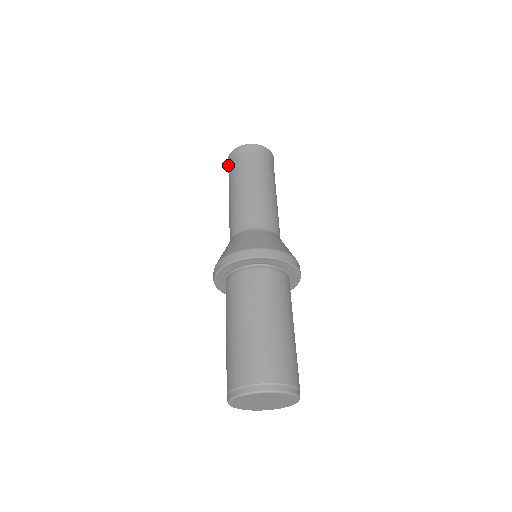
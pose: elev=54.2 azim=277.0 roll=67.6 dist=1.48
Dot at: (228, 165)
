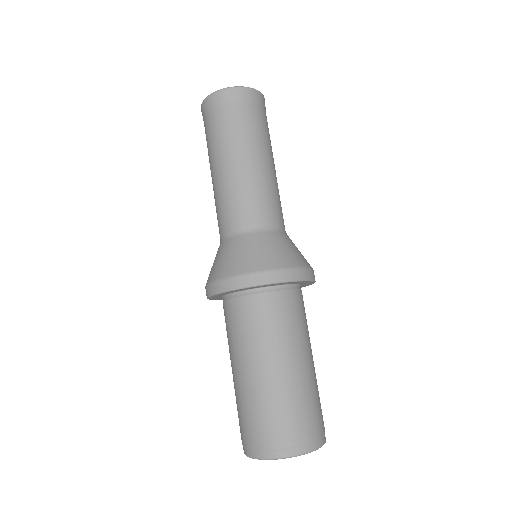
Dot at: occluded
